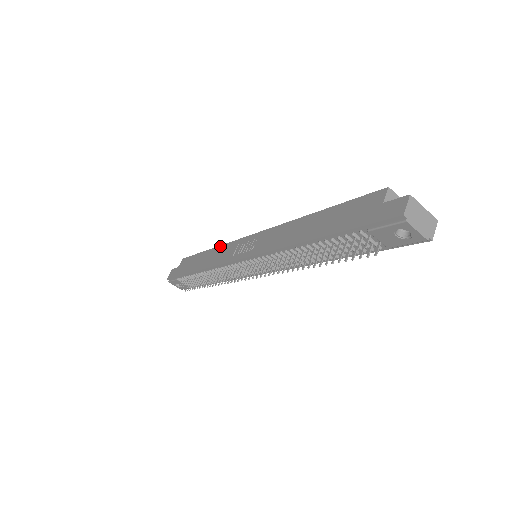
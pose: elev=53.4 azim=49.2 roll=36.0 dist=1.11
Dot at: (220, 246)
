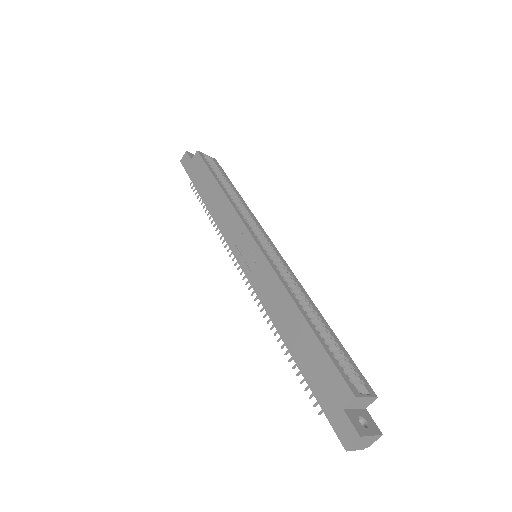
Dot at: (229, 202)
